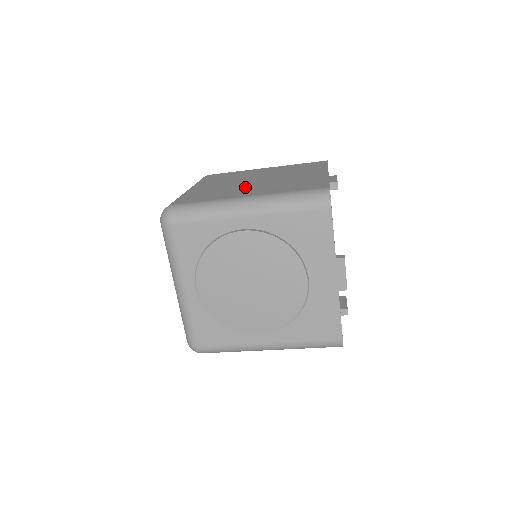
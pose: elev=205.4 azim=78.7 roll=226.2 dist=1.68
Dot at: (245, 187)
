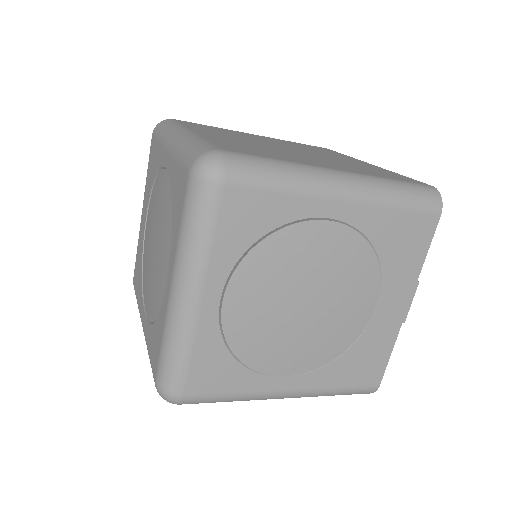
Dot at: (295, 154)
